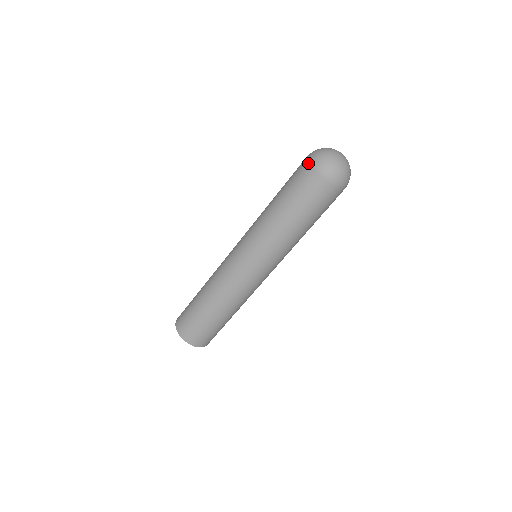
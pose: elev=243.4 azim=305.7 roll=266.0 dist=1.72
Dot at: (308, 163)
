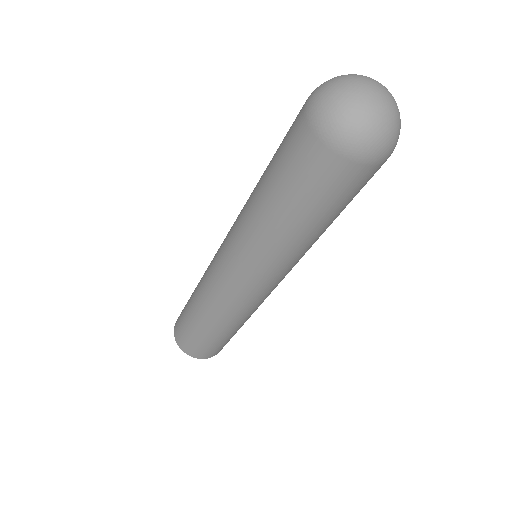
Dot at: occluded
